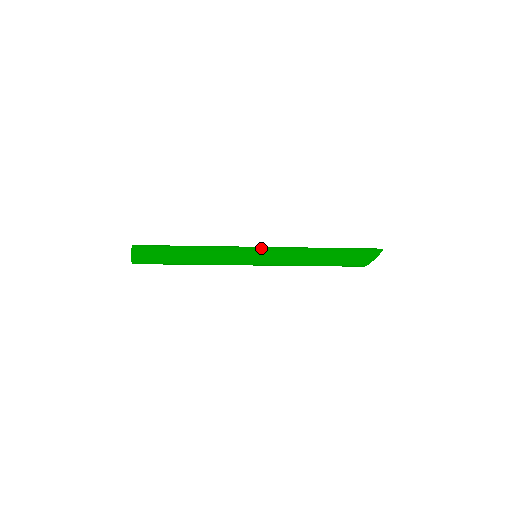
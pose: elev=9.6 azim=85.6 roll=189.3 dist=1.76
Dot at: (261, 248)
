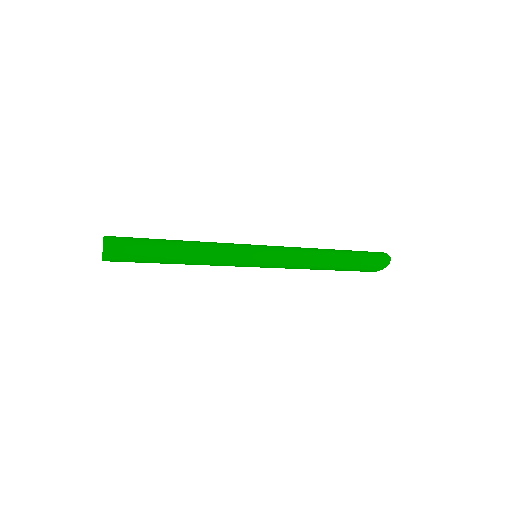
Dot at: (265, 257)
